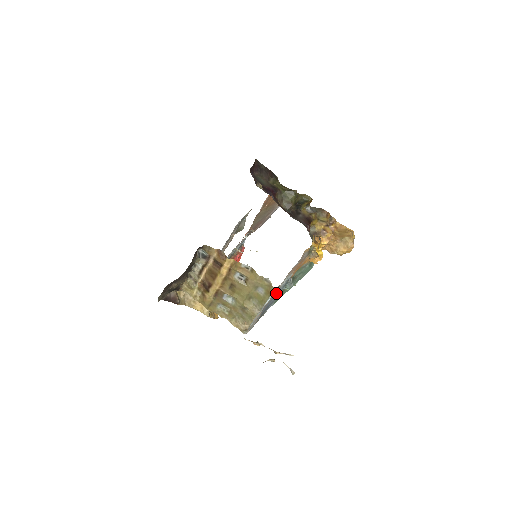
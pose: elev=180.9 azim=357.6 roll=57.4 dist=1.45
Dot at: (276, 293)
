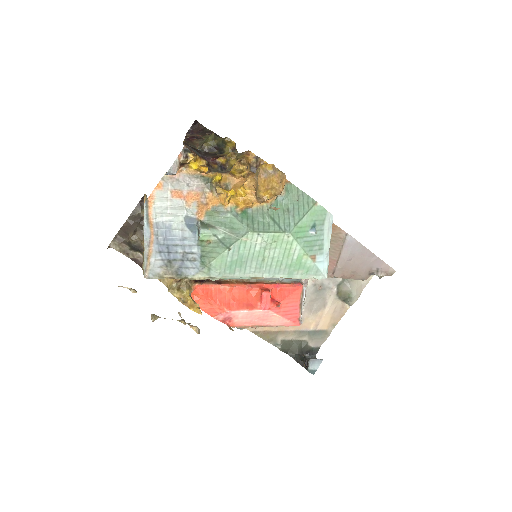
Dot at: (171, 229)
